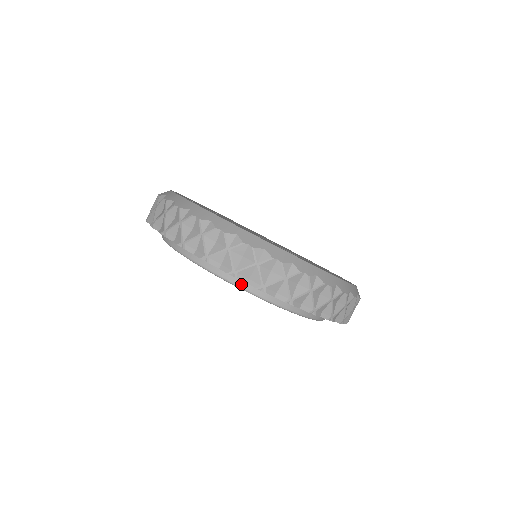
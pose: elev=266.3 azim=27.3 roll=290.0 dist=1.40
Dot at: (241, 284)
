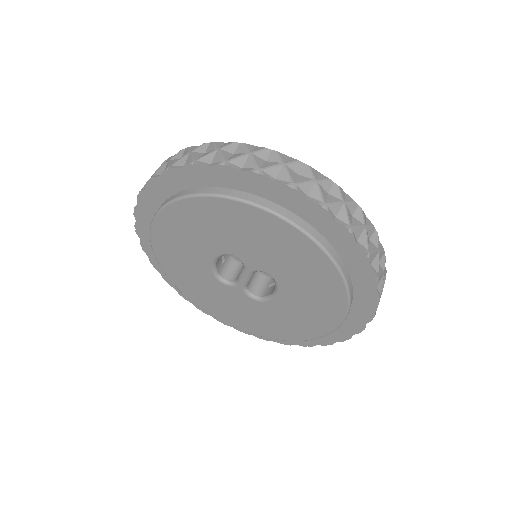
Dot at: (235, 195)
